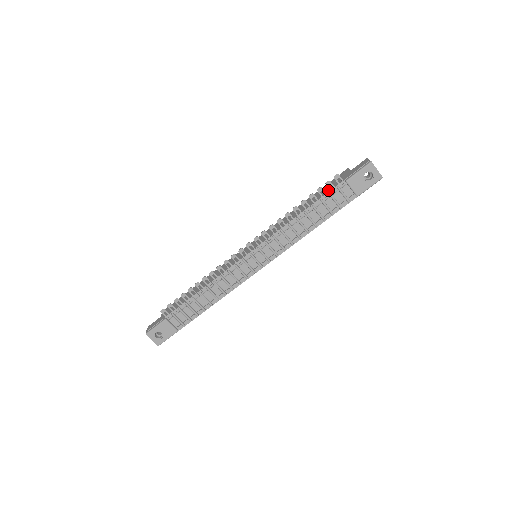
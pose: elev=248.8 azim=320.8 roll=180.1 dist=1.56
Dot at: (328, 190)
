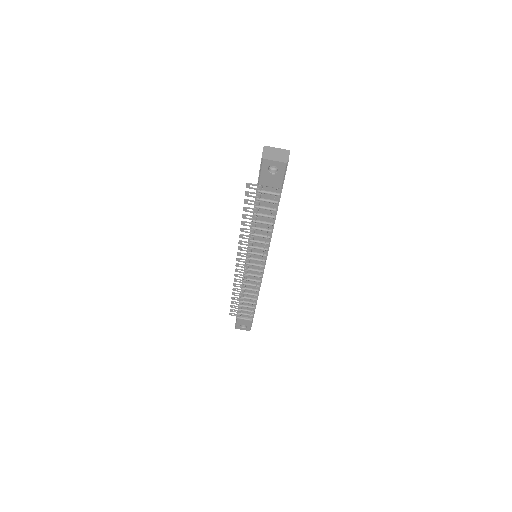
Dot at: occluded
